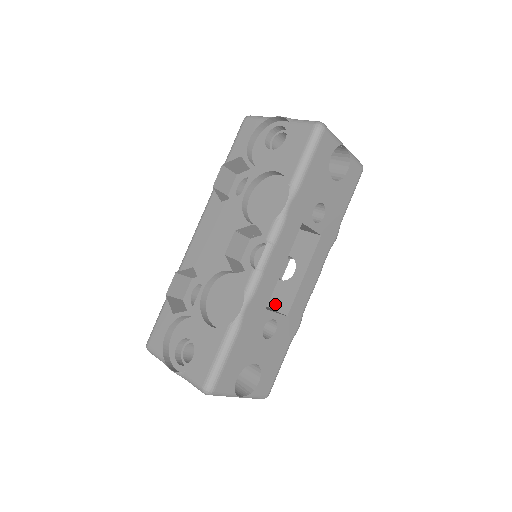
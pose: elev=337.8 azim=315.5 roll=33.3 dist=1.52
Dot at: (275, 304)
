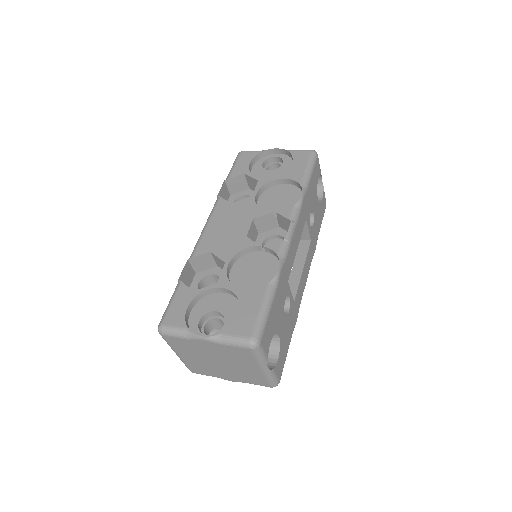
Dot at: occluded
